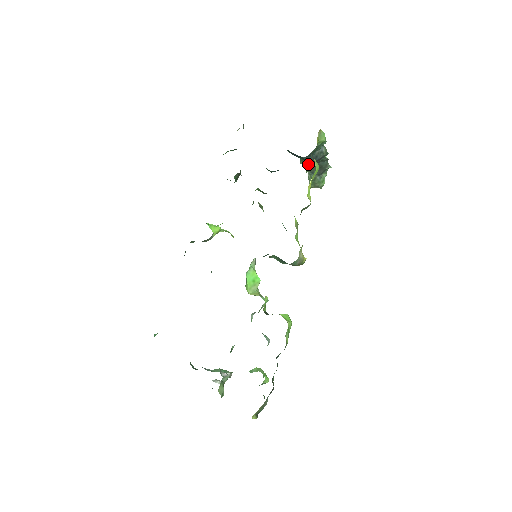
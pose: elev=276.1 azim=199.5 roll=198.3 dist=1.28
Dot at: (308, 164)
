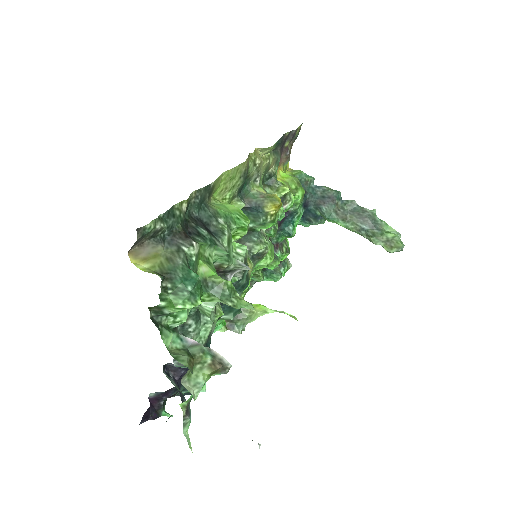
Dot at: (326, 210)
